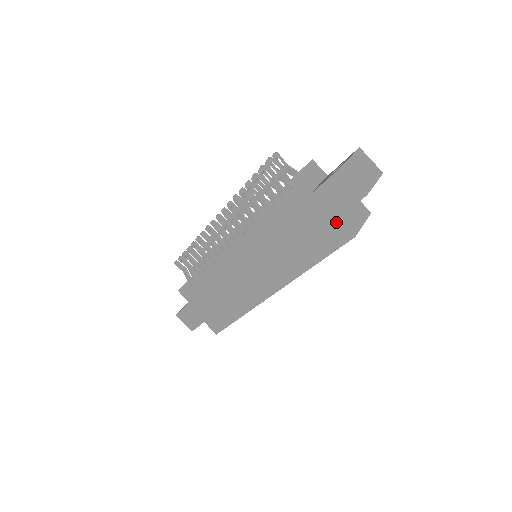
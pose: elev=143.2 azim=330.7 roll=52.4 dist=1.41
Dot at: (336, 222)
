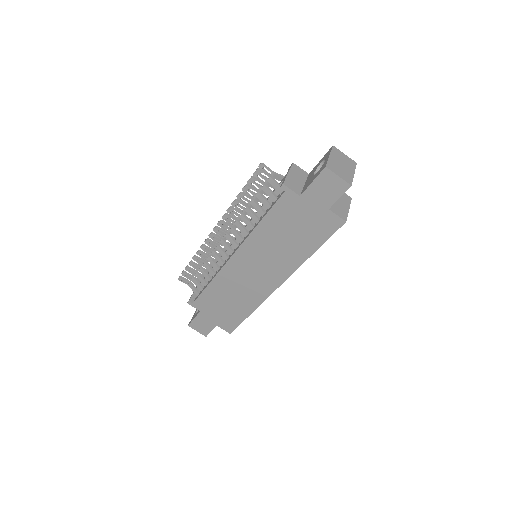
Dot at: (328, 212)
